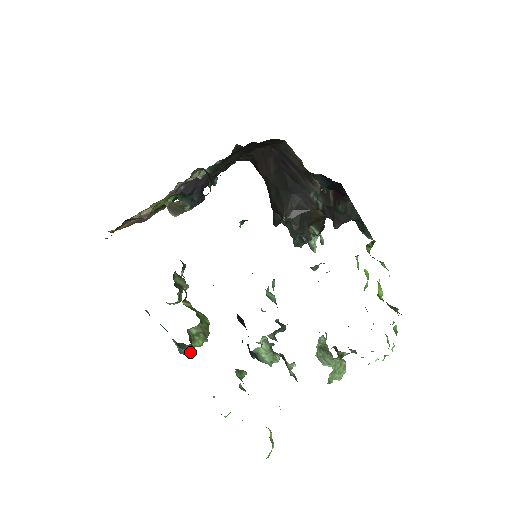
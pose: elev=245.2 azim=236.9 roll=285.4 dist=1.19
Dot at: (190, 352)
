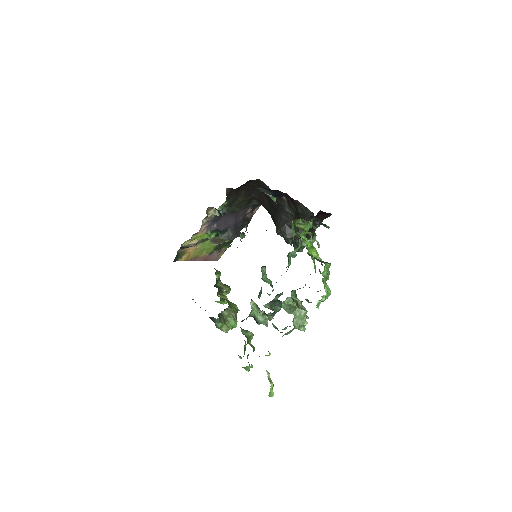
Dot at: (224, 327)
